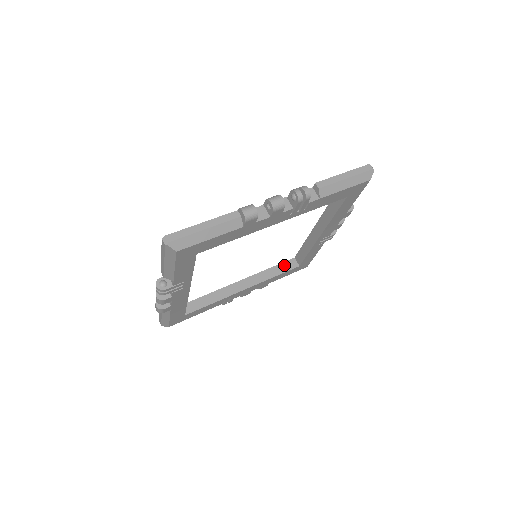
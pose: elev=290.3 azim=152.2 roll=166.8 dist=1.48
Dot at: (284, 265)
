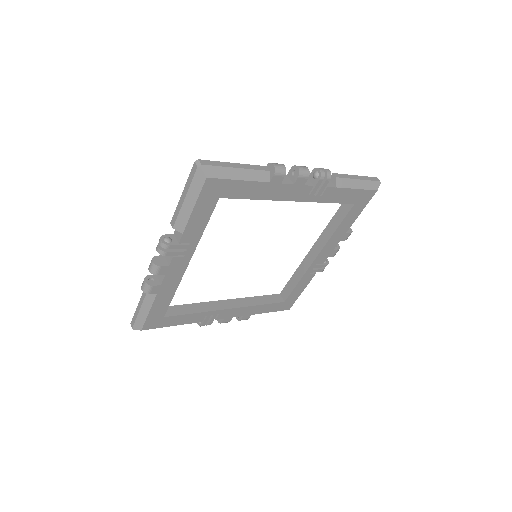
Dot at: (269, 297)
